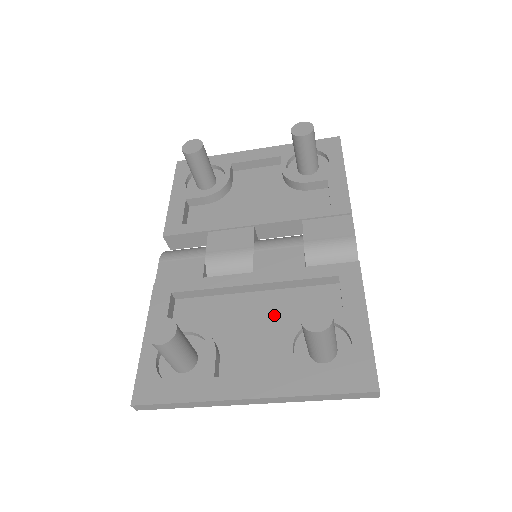
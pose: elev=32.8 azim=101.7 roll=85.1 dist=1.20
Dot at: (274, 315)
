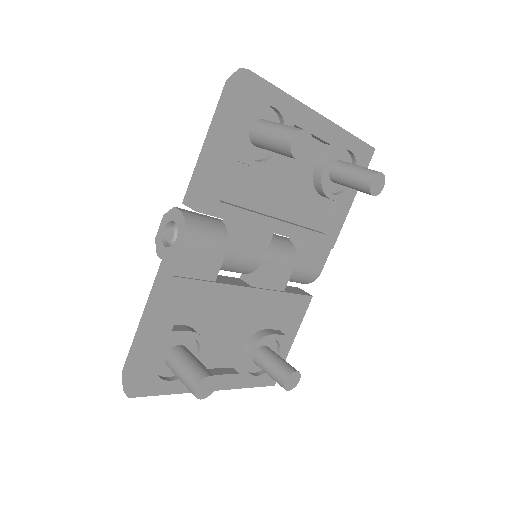
Dot at: (245, 320)
